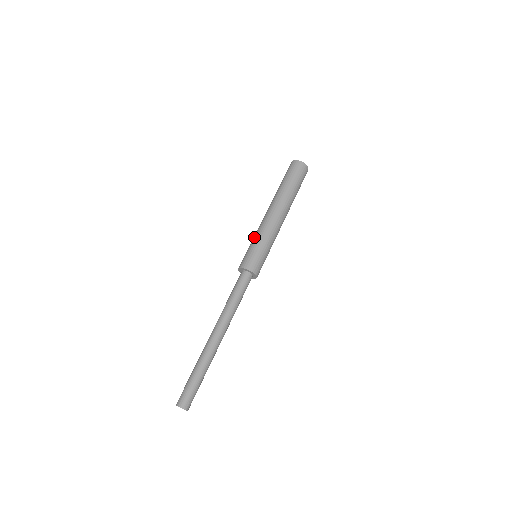
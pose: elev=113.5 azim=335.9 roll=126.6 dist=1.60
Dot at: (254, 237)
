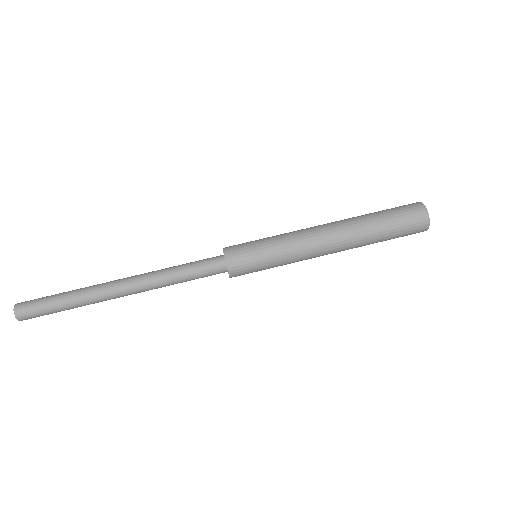
Dot at: (279, 242)
